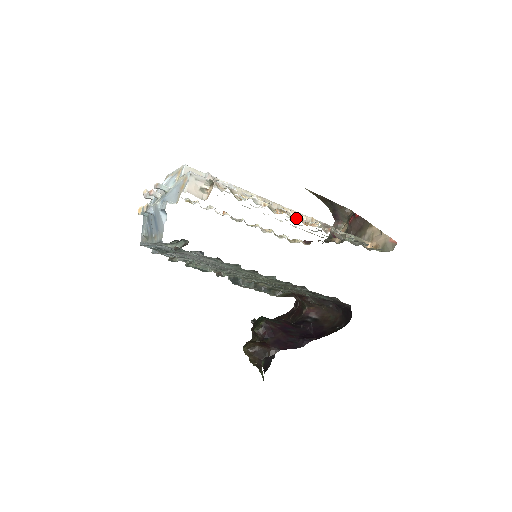
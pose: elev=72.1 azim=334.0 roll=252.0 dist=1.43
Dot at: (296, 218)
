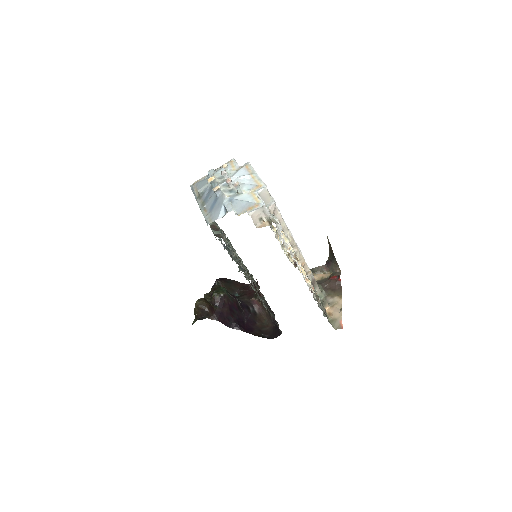
Dot at: (300, 267)
